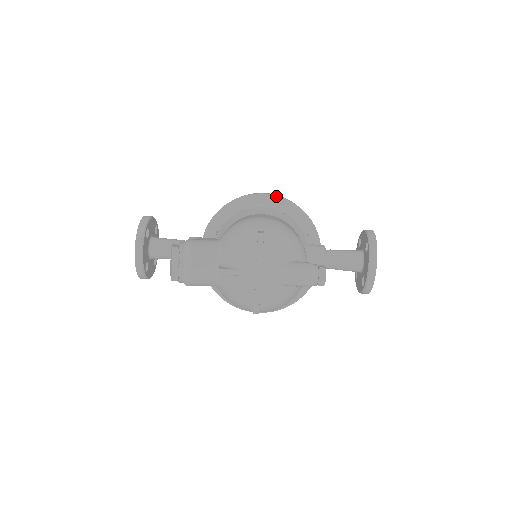
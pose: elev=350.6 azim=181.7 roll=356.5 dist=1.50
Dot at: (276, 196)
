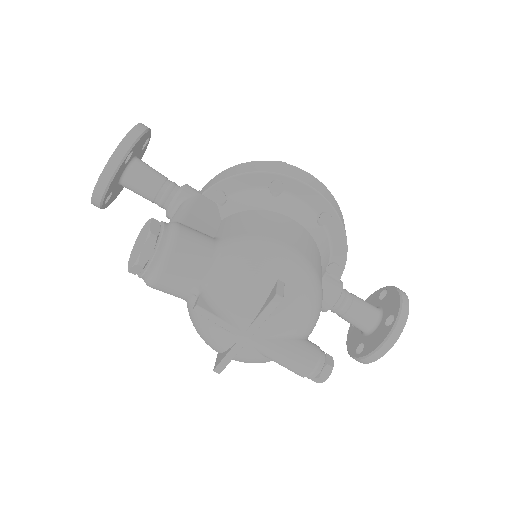
Dot at: (324, 198)
